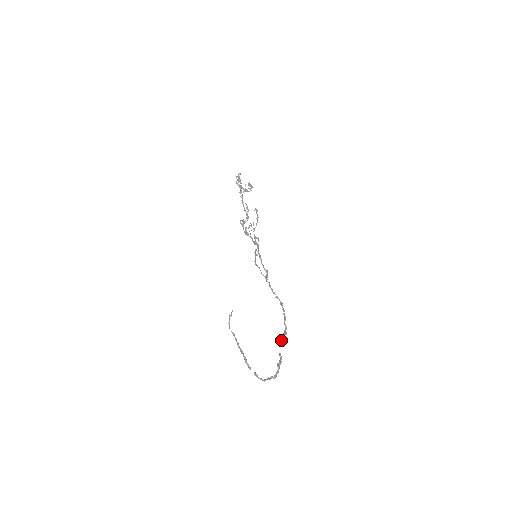
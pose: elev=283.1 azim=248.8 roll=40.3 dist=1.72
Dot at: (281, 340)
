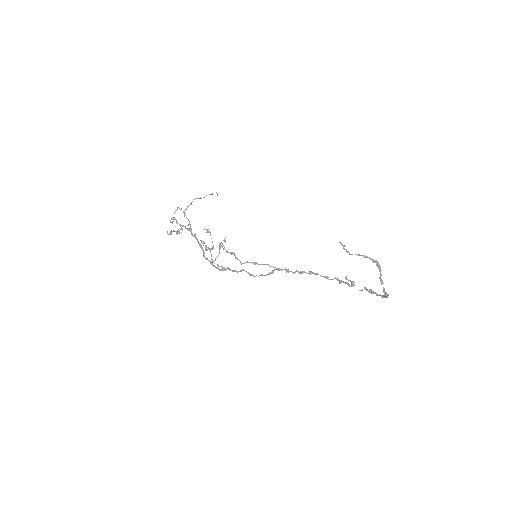
Dot at: (348, 284)
